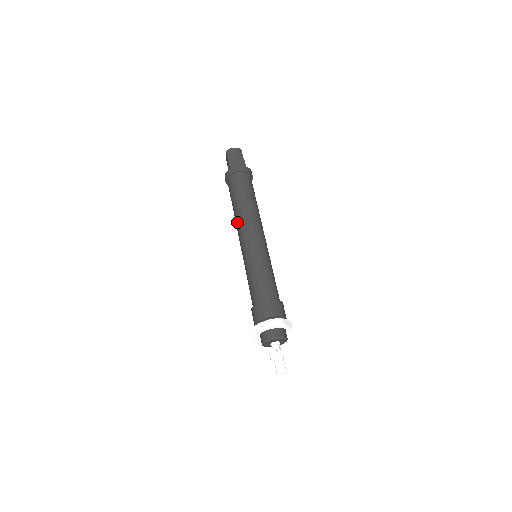
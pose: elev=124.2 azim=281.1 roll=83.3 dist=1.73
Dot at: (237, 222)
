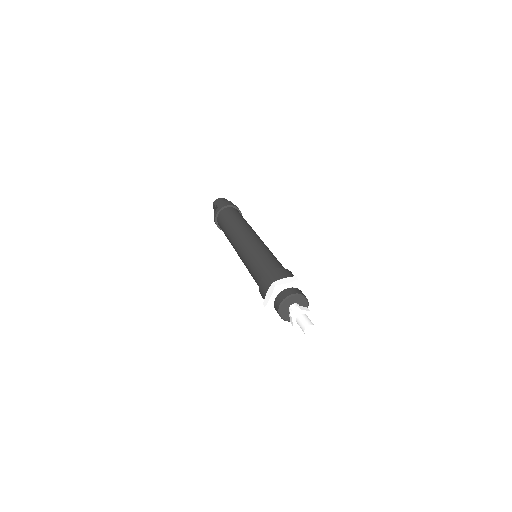
Dot at: (231, 237)
